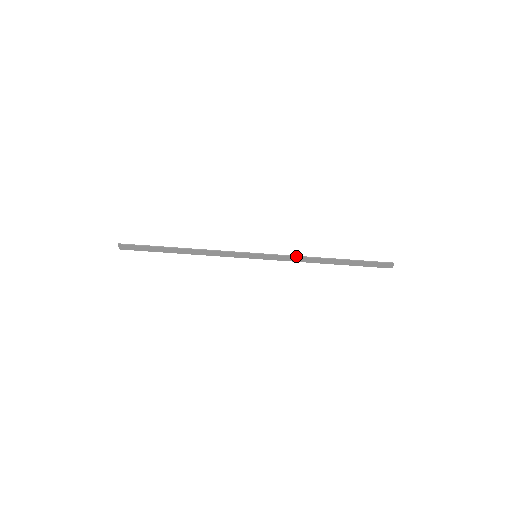
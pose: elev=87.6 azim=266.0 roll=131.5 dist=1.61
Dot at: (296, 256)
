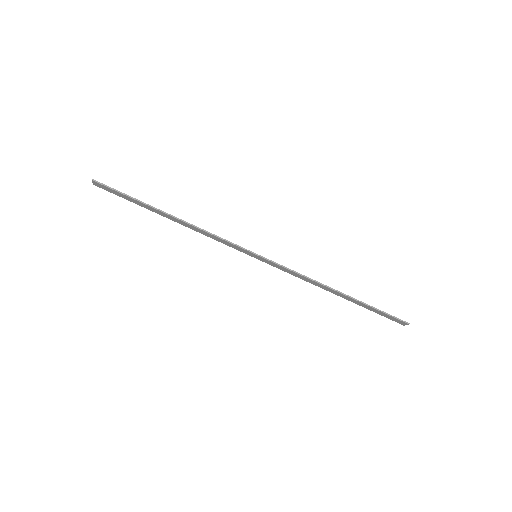
Dot at: (302, 275)
